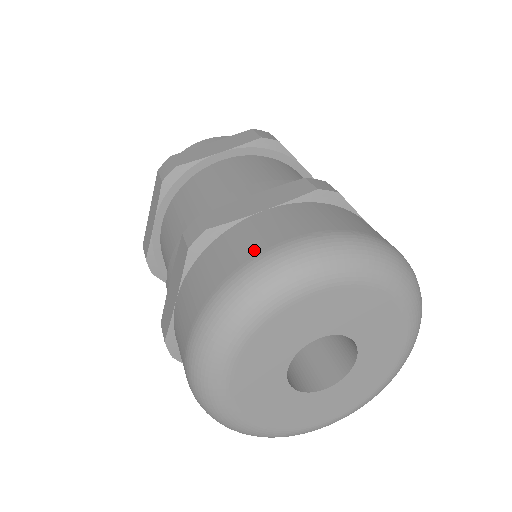
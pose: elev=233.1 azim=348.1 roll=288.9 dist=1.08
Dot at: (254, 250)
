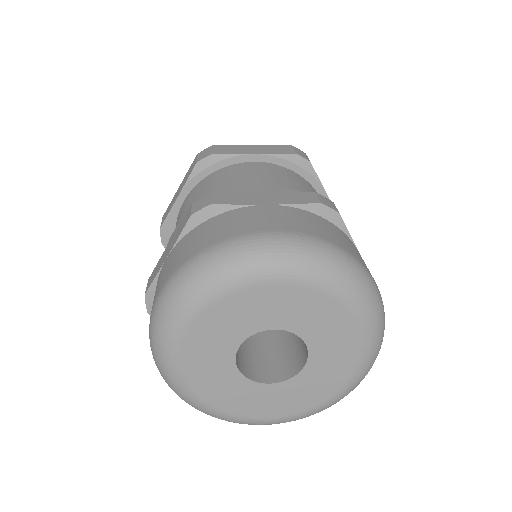
Dot at: (152, 306)
